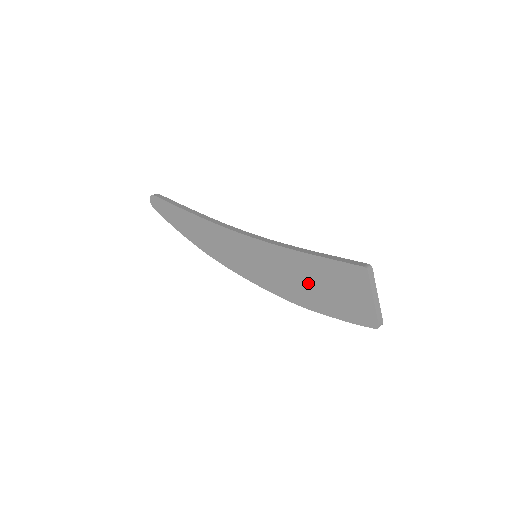
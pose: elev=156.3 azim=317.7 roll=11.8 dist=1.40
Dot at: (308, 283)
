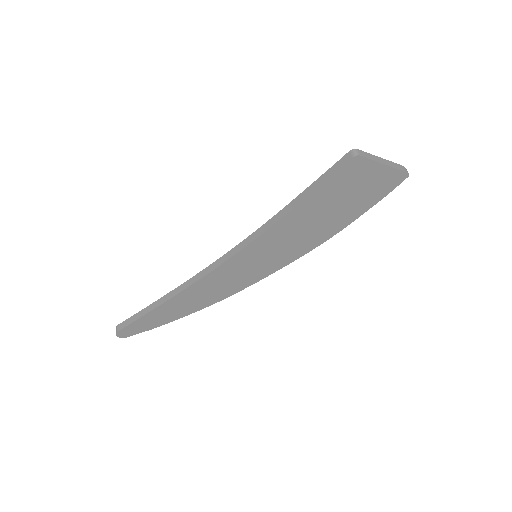
Dot at: (321, 219)
